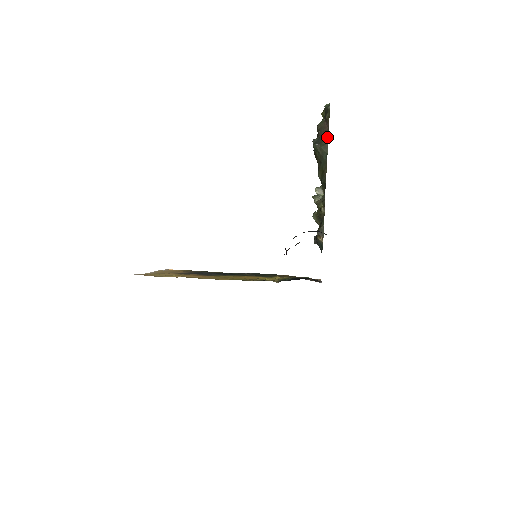
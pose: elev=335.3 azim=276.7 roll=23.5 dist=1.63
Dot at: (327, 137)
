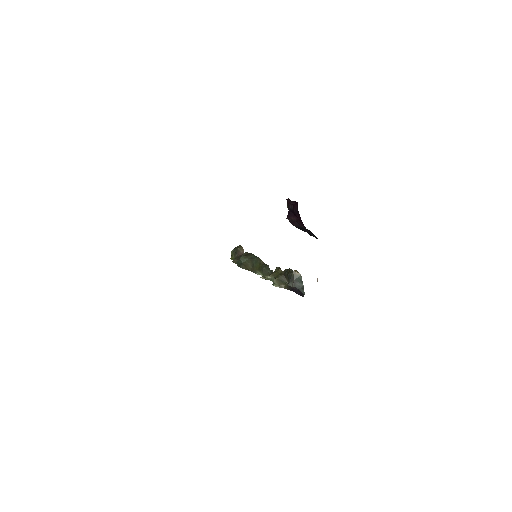
Dot at: (247, 253)
